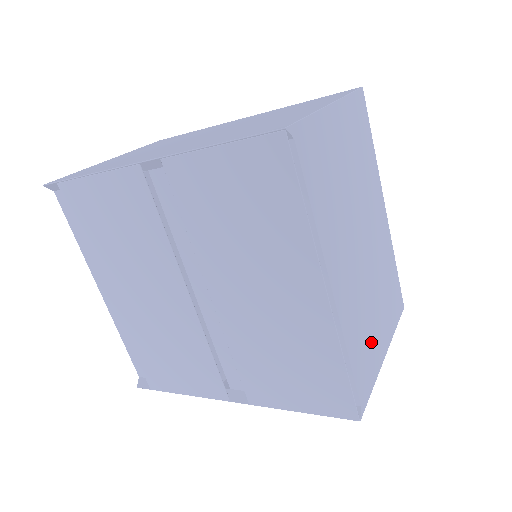
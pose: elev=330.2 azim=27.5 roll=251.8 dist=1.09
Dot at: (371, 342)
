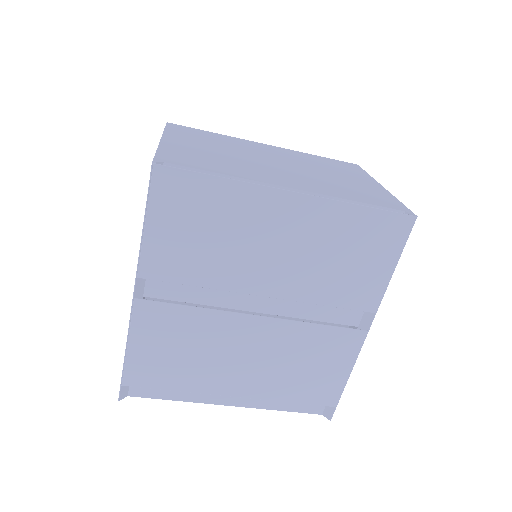
Dot at: (361, 188)
